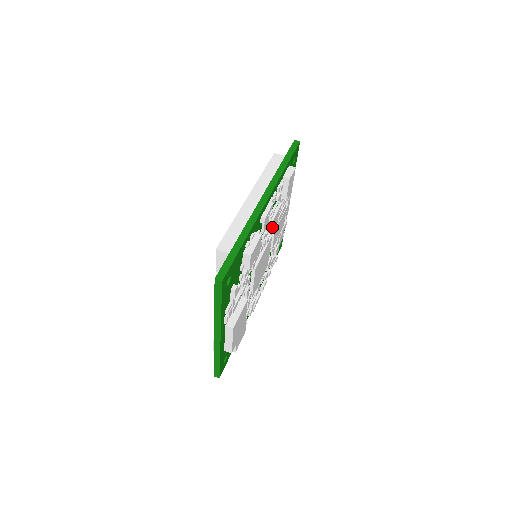
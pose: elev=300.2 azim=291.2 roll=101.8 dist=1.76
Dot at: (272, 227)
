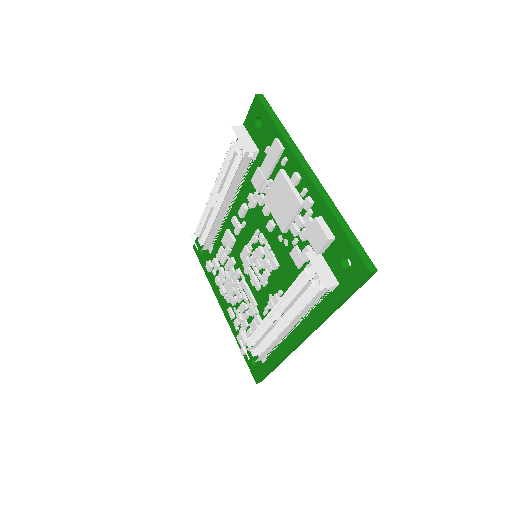
Dot at: occluded
